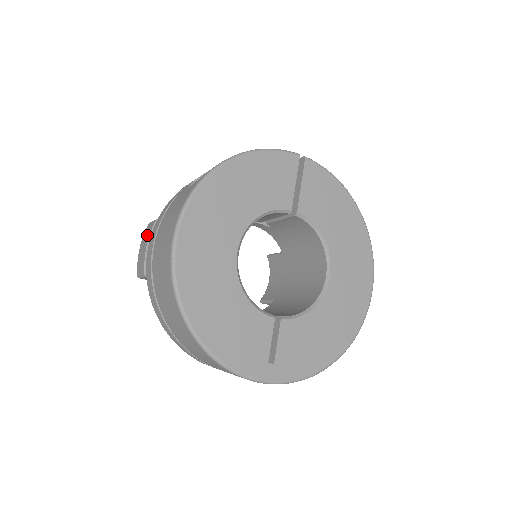
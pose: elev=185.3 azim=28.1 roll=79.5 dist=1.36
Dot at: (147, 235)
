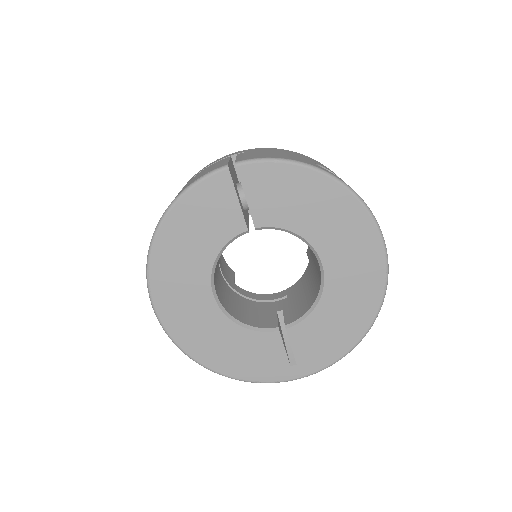
Dot at: occluded
